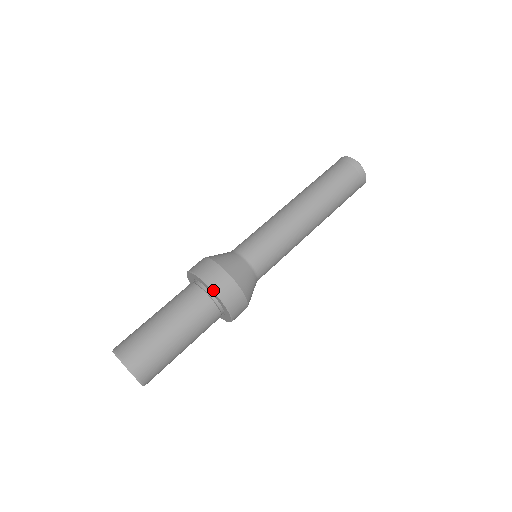
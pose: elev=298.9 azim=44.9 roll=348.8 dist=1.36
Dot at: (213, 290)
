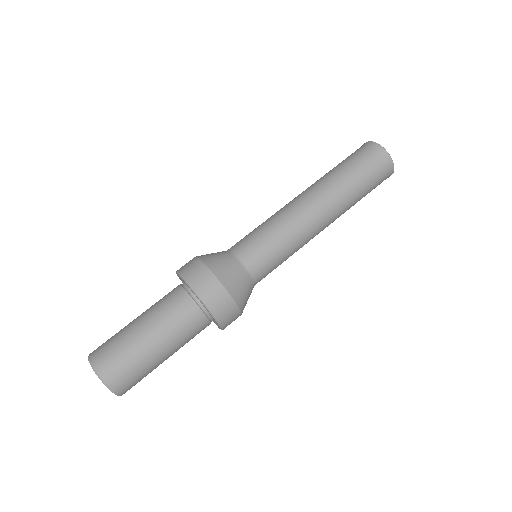
Dot at: (186, 282)
